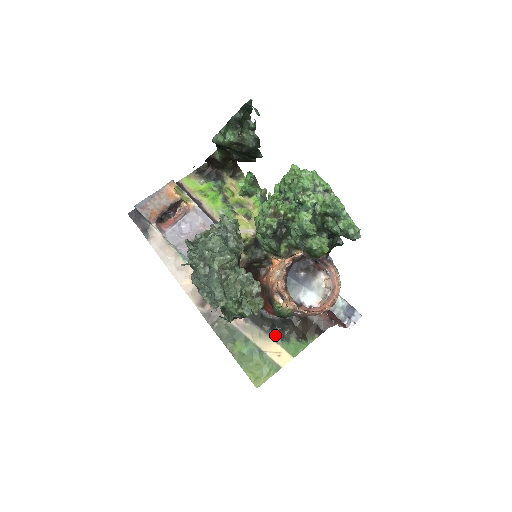
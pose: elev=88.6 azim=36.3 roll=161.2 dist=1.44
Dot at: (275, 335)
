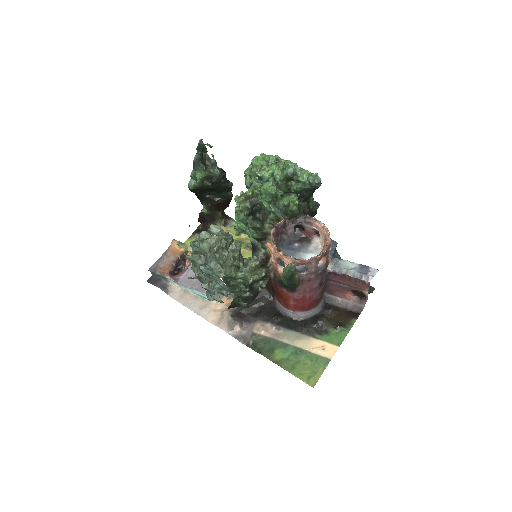
Dot at: (312, 332)
